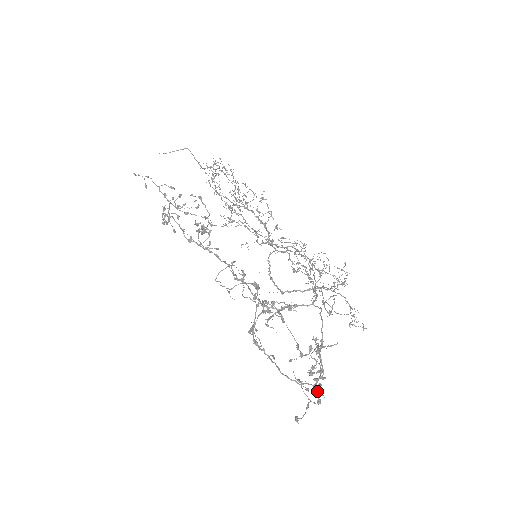
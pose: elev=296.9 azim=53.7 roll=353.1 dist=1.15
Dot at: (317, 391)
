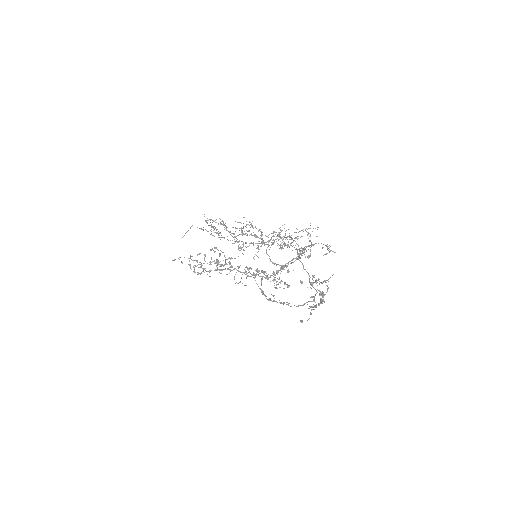
Dot at: (318, 303)
